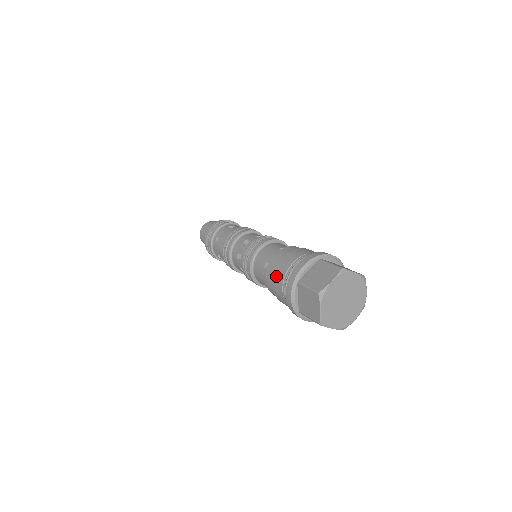
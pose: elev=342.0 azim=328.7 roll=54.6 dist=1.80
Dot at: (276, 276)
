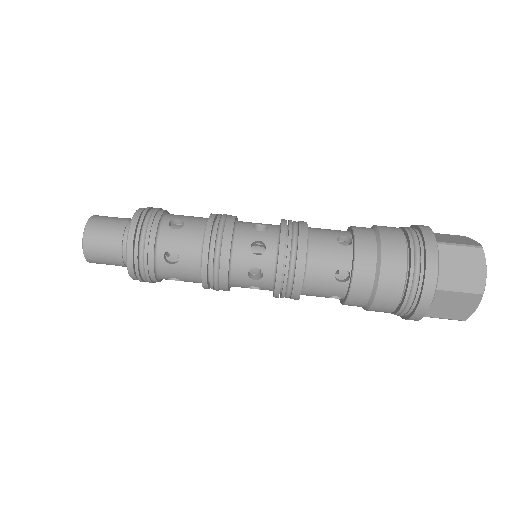
Dot at: (385, 289)
